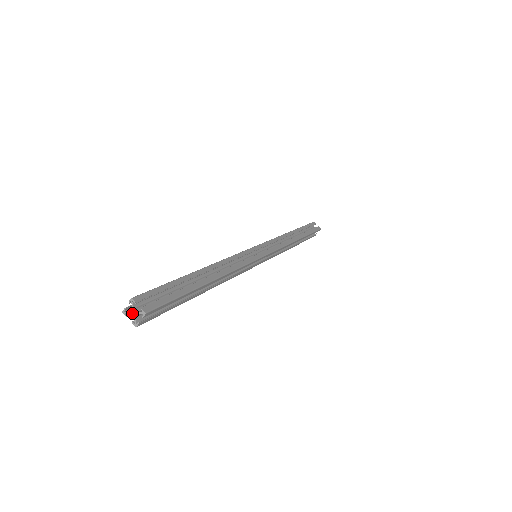
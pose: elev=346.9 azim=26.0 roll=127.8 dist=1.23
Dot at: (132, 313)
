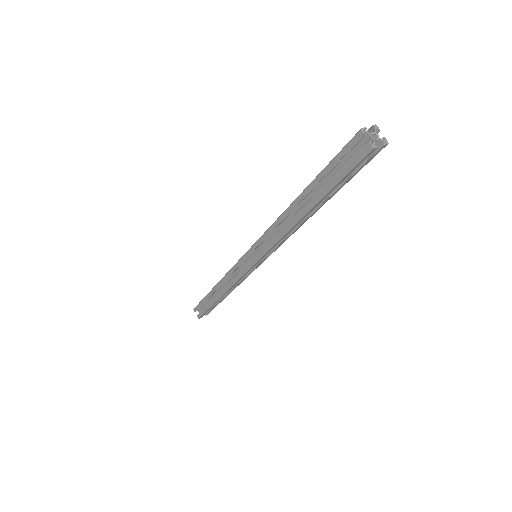
Dot at: (372, 136)
